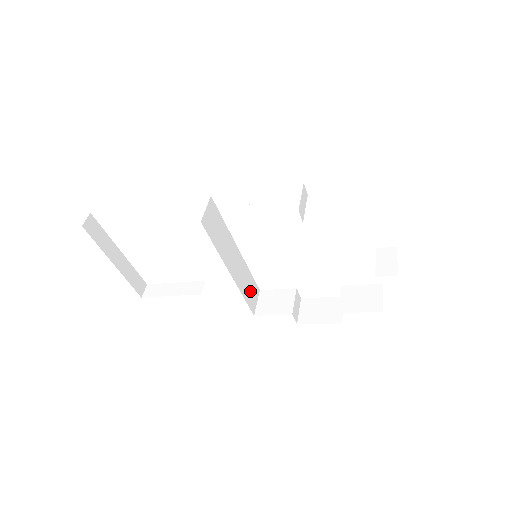
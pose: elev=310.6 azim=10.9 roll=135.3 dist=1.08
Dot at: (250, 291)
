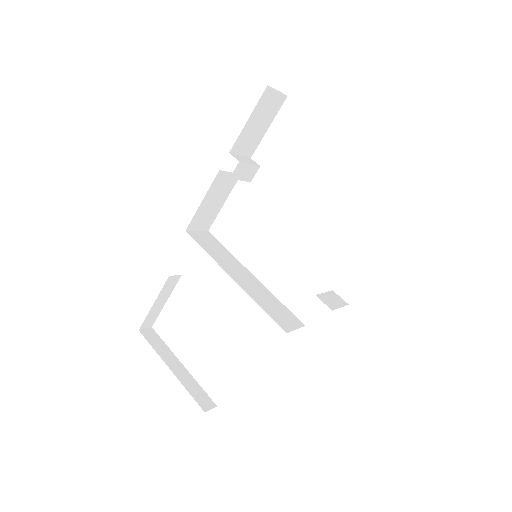
Dot at: (279, 313)
